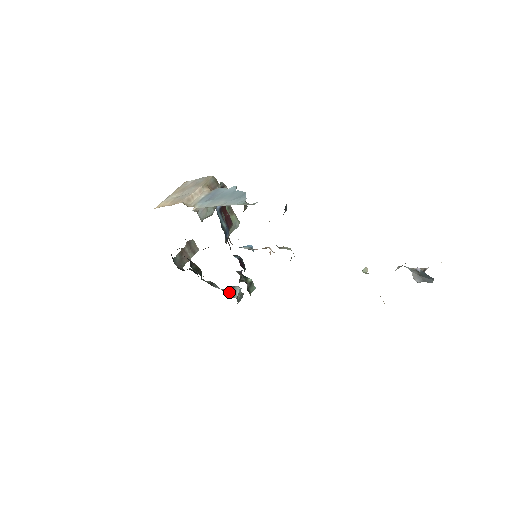
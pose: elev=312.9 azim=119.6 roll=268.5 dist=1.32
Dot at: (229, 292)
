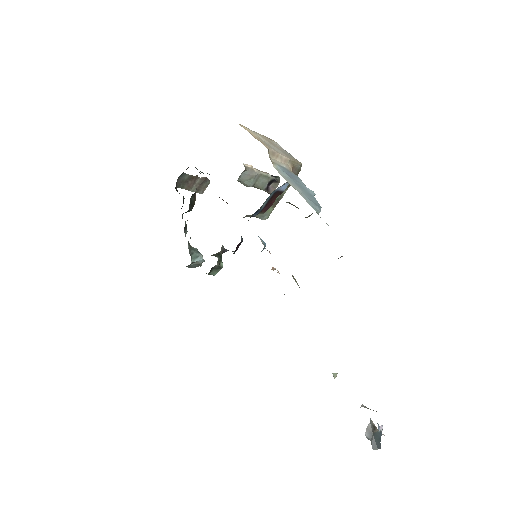
Dot at: (192, 251)
